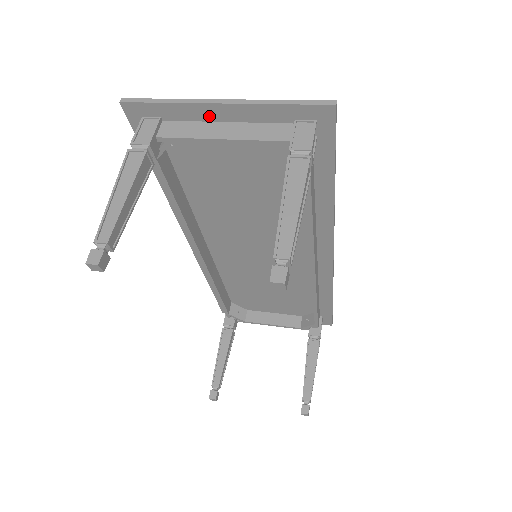
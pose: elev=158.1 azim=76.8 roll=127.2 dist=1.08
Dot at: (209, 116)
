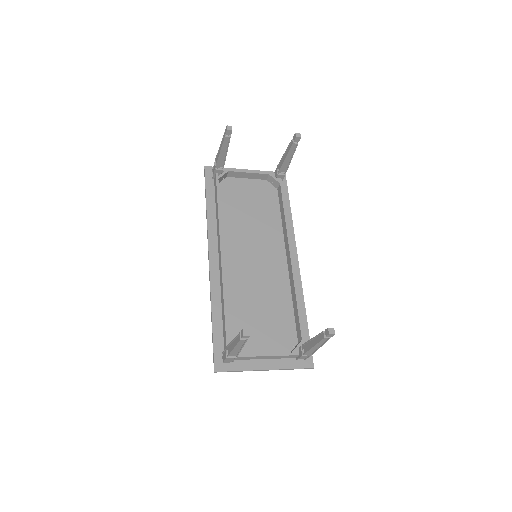
Dot at: occluded
